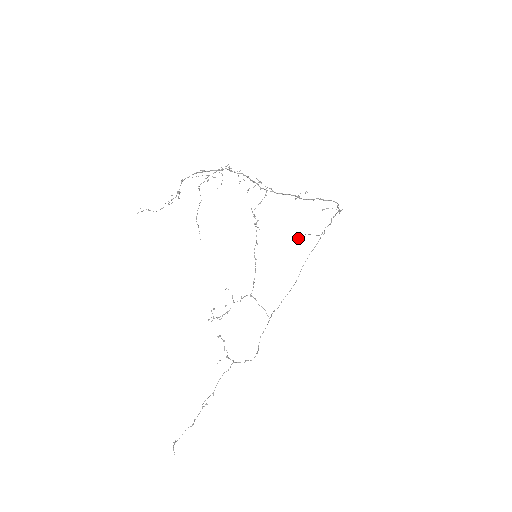
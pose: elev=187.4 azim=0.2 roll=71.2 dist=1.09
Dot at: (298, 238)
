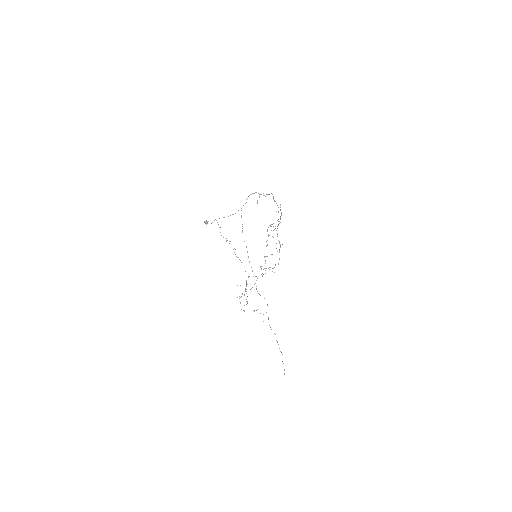
Dot at: occluded
